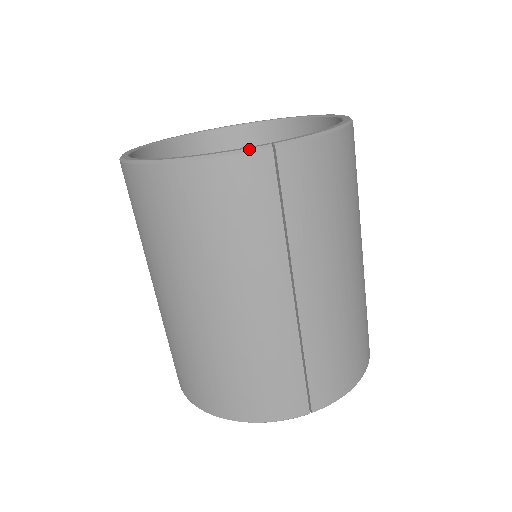
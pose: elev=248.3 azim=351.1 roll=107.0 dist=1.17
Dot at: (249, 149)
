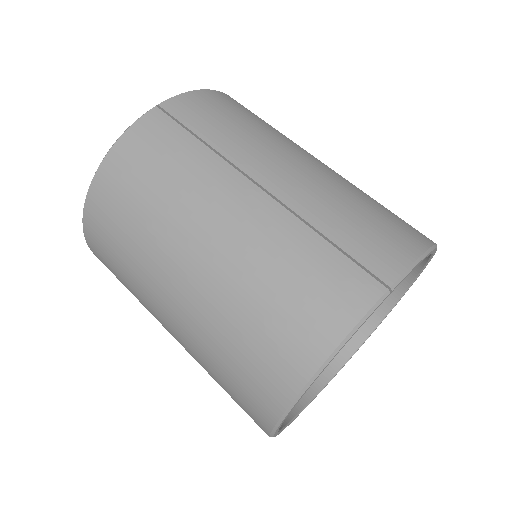
Dot at: (140, 117)
